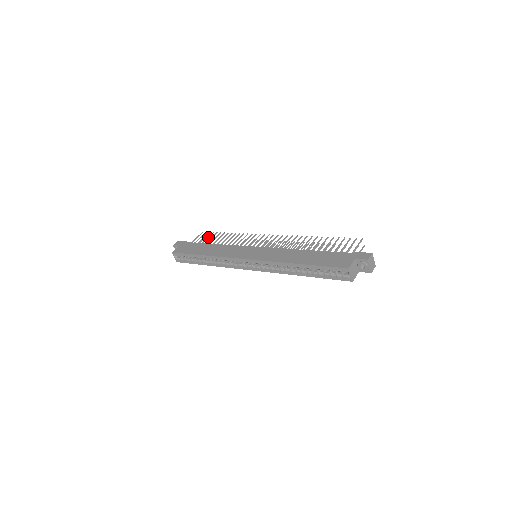
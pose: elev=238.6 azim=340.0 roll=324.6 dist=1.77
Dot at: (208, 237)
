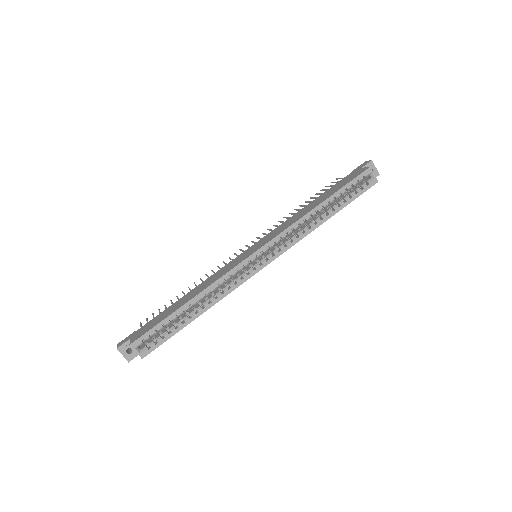
Dot at: (159, 312)
